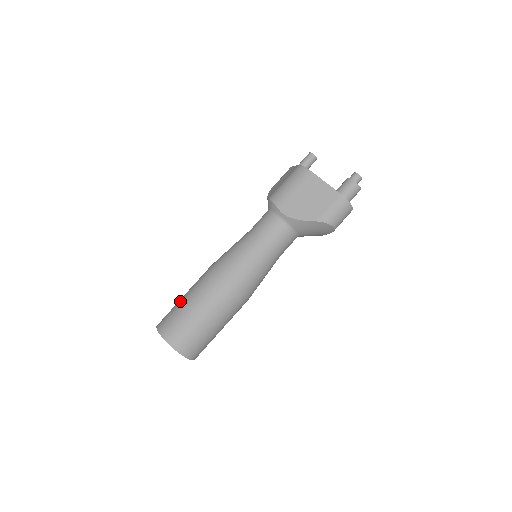
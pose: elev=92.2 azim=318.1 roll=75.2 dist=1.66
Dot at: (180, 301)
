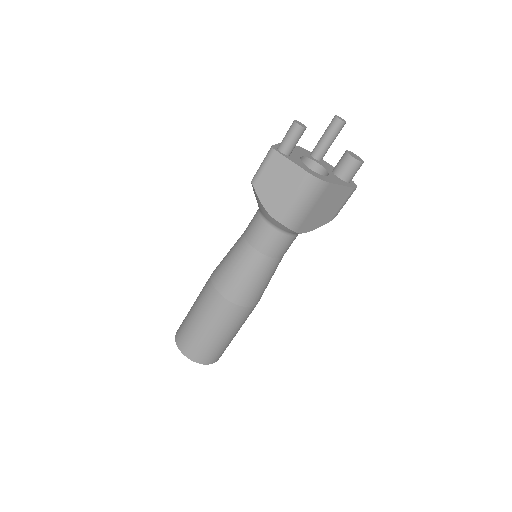
Dot at: (206, 336)
